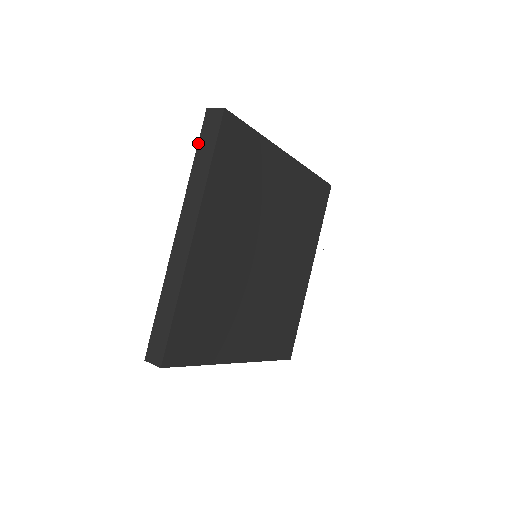
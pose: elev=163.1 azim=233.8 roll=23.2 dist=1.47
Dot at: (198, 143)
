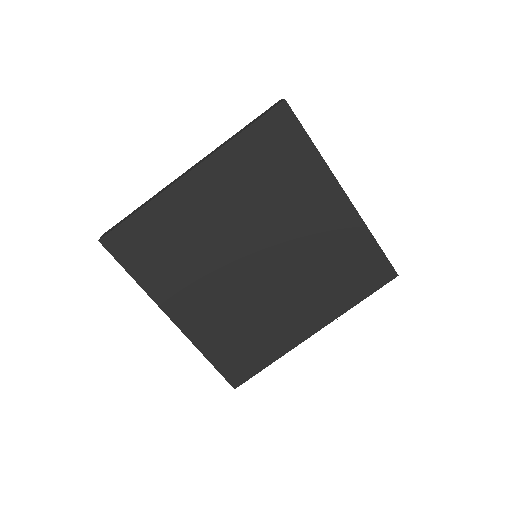
Dot at: (255, 119)
